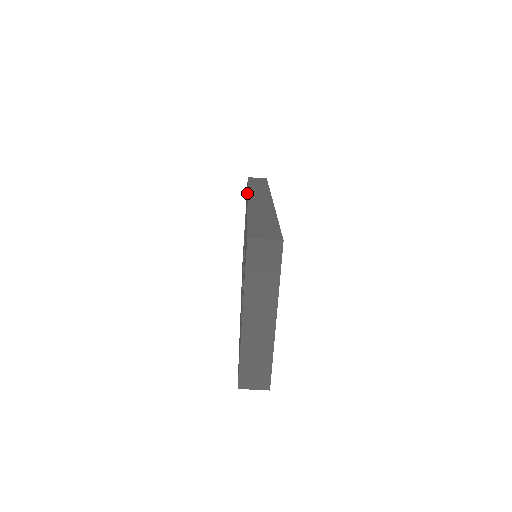
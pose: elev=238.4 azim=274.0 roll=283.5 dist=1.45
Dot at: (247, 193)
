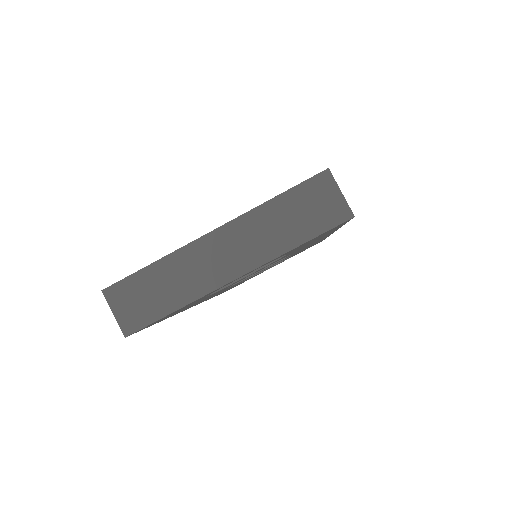
Dot at: occluded
